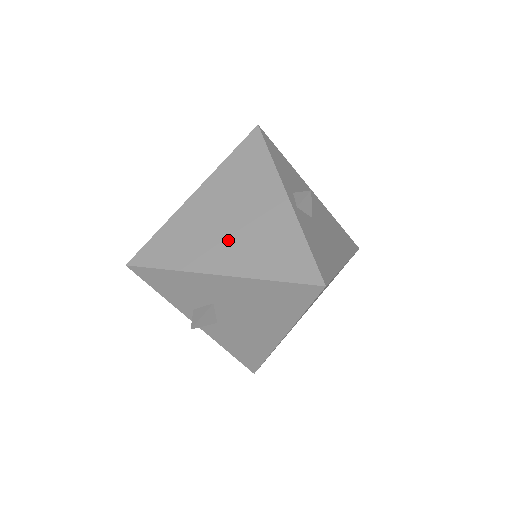
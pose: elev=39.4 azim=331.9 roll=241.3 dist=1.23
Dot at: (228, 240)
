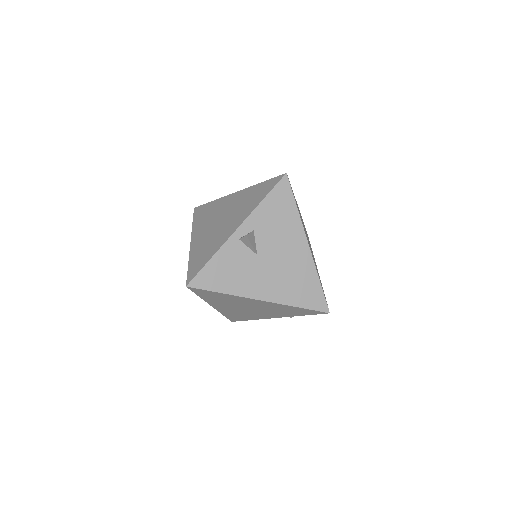
Dot at: (209, 229)
